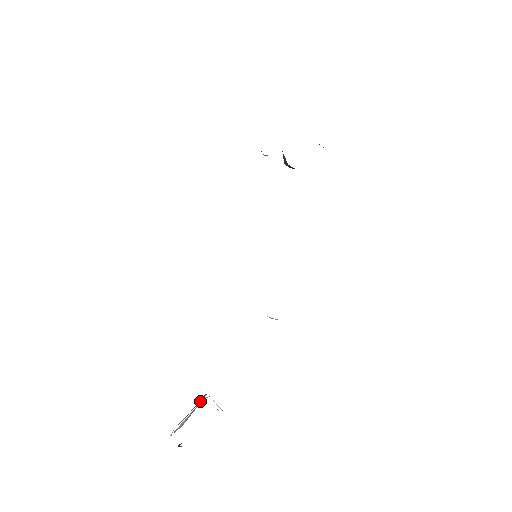
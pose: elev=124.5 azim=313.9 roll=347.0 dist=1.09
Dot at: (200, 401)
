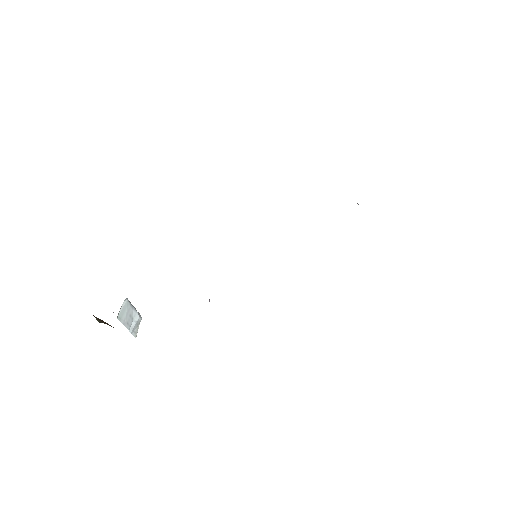
Dot at: occluded
